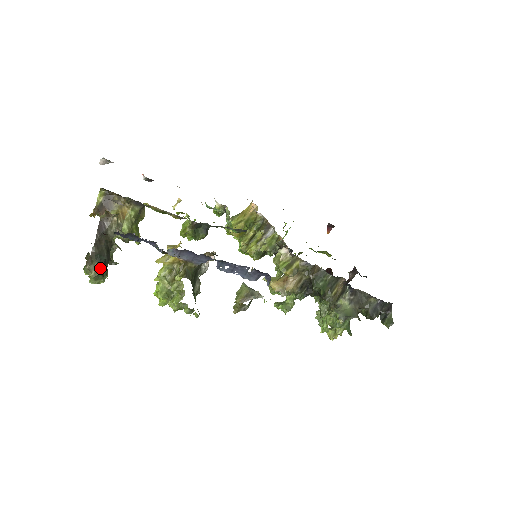
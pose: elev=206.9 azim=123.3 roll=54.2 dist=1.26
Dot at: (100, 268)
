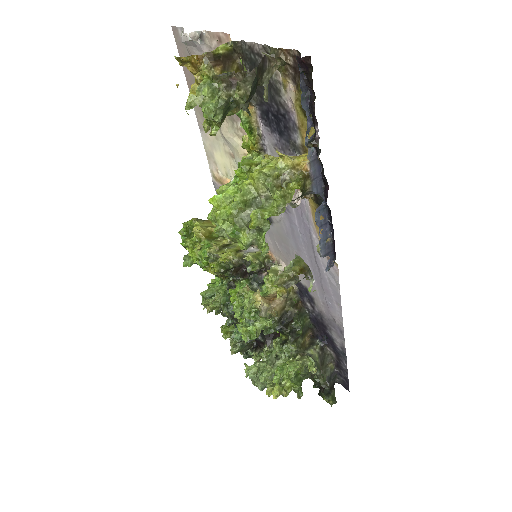
Dot at: (249, 95)
